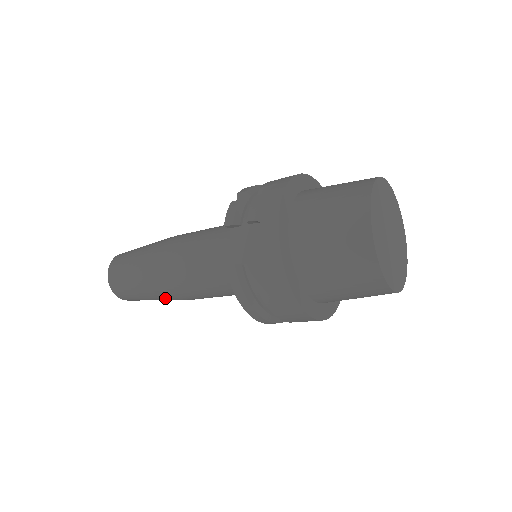
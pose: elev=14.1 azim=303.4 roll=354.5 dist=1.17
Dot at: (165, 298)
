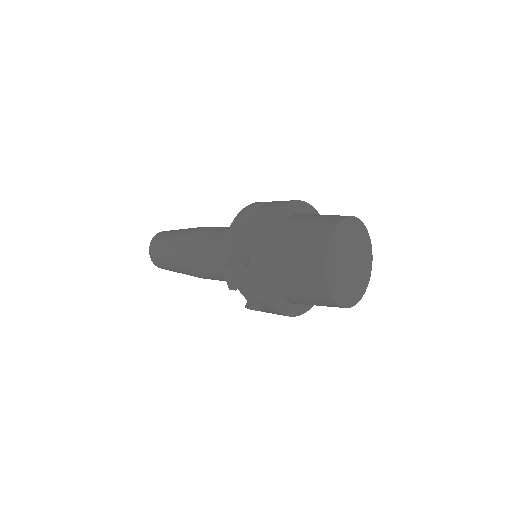
Dot at: occluded
